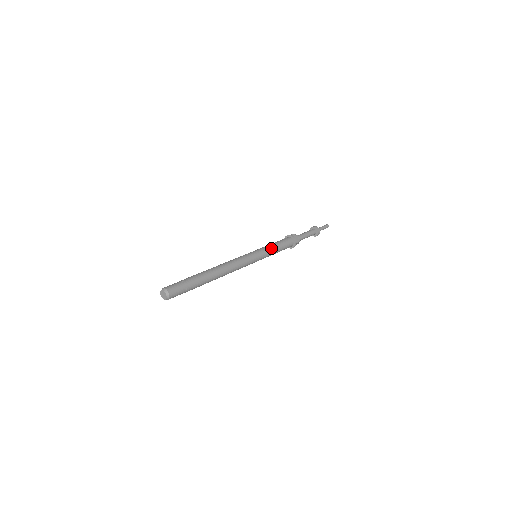
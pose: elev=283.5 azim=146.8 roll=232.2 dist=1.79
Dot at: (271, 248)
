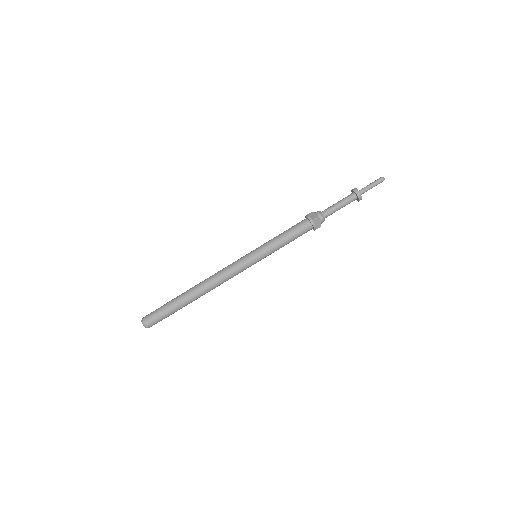
Dot at: (277, 248)
